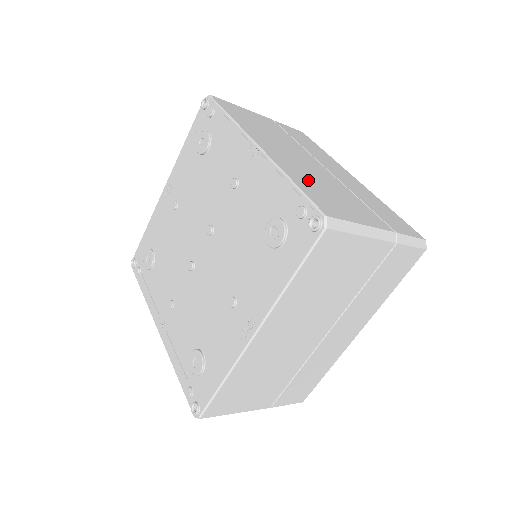
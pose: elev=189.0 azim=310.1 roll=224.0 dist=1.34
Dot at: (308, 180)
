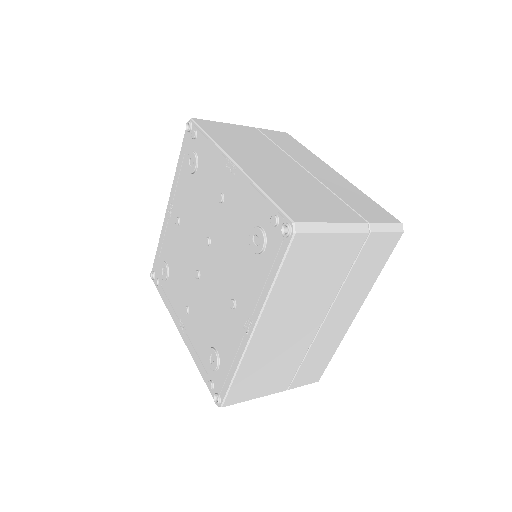
Dot at: (282, 188)
